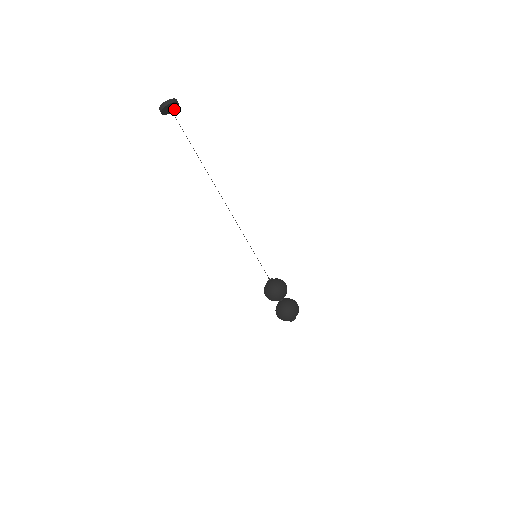
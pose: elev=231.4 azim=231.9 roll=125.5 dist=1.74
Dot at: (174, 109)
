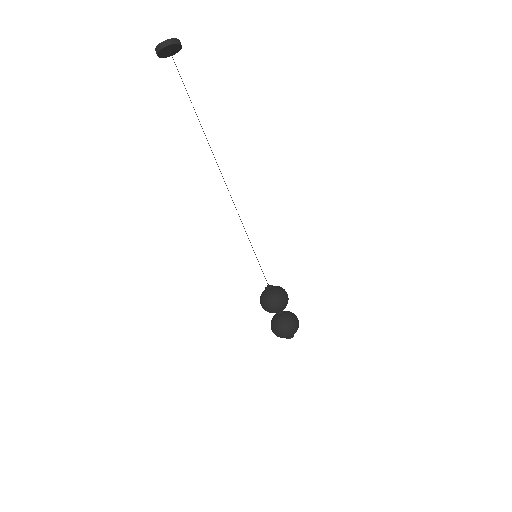
Dot at: (178, 46)
